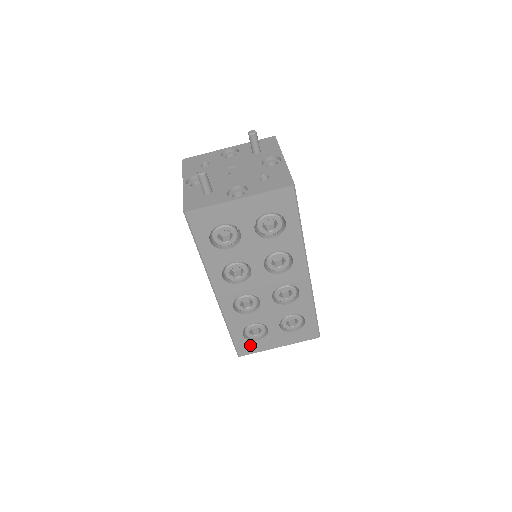
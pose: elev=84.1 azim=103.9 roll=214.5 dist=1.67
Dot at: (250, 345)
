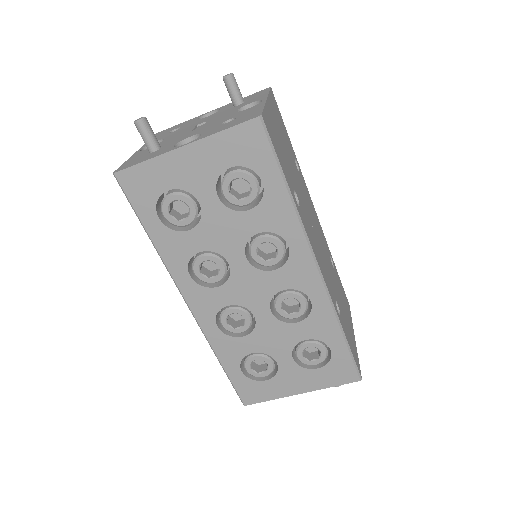
Dot at: (256, 388)
